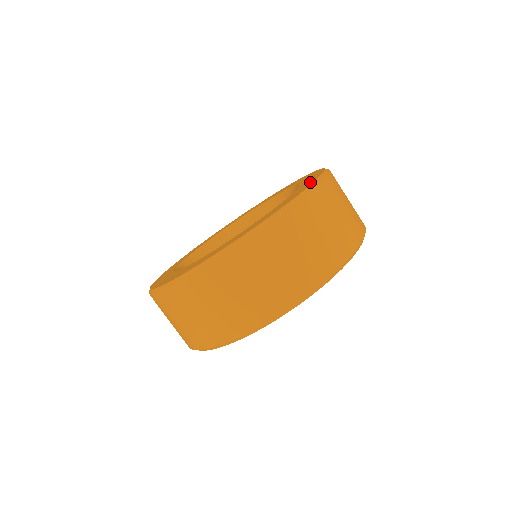
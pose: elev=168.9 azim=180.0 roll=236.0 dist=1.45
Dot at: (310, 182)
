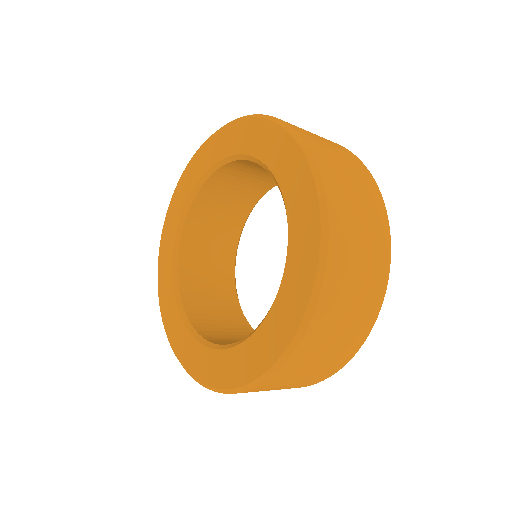
Dot at: (309, 249)
